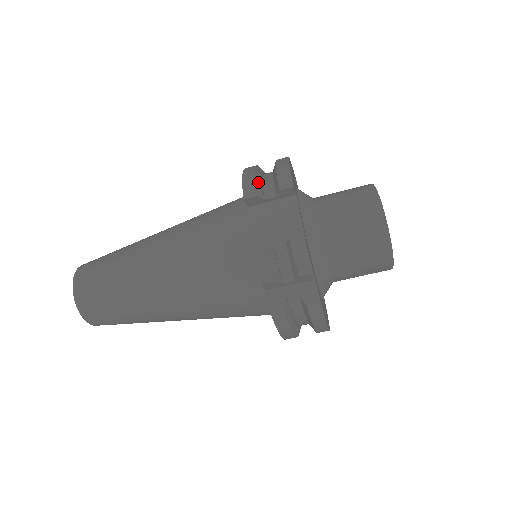
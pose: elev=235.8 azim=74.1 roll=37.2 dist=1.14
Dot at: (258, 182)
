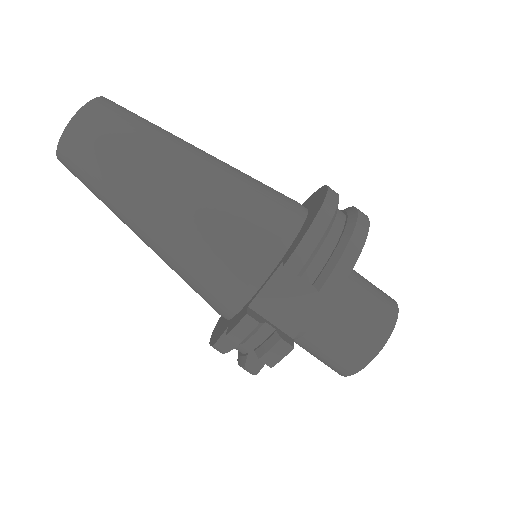
Dot at: (314, 253)
